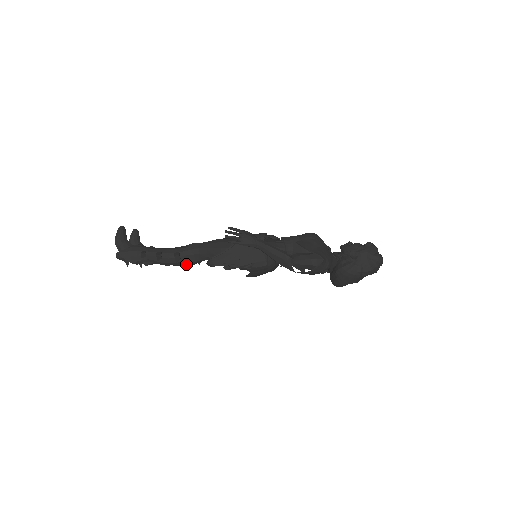
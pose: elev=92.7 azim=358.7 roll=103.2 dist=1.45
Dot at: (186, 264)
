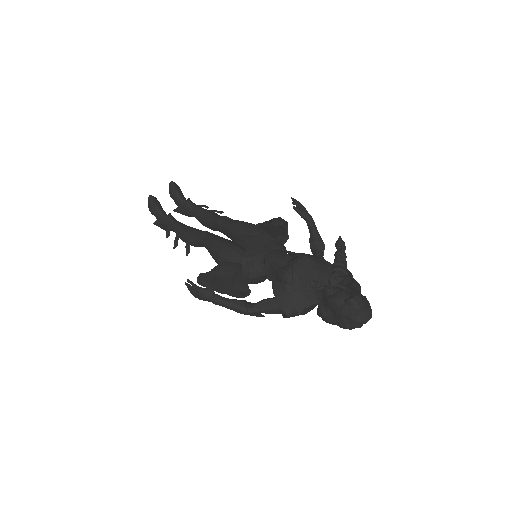
Dot at: (213, 230)
